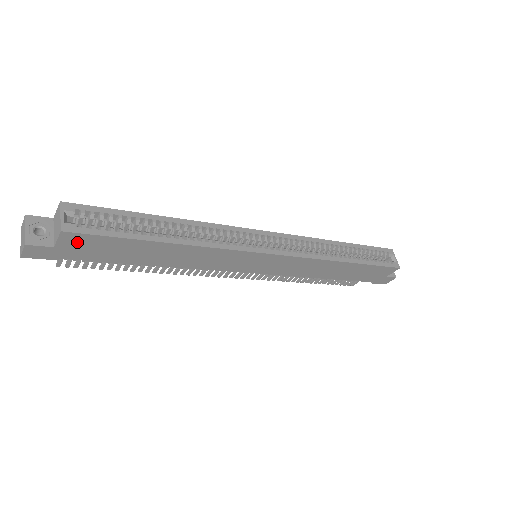
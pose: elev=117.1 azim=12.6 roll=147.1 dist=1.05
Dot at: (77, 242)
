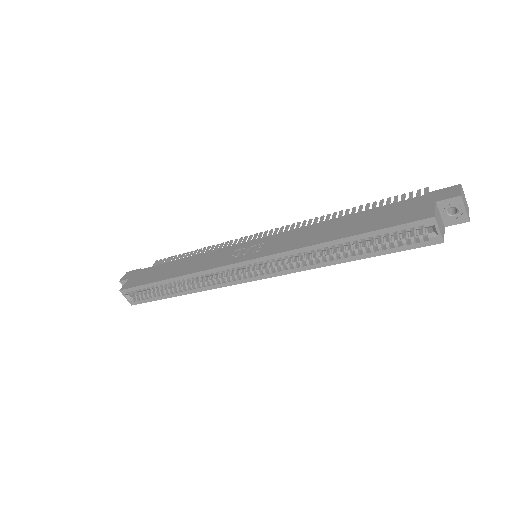
Dot at: occluded
